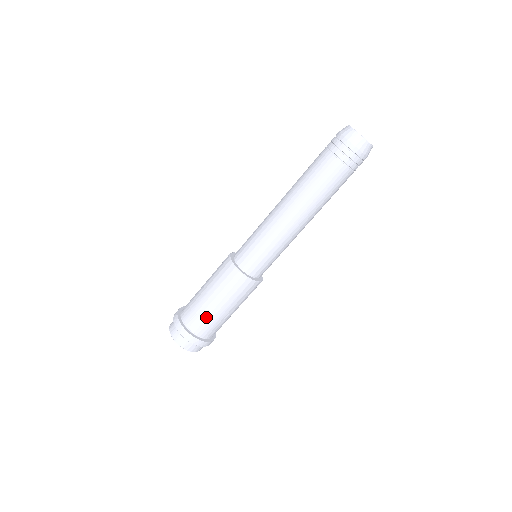
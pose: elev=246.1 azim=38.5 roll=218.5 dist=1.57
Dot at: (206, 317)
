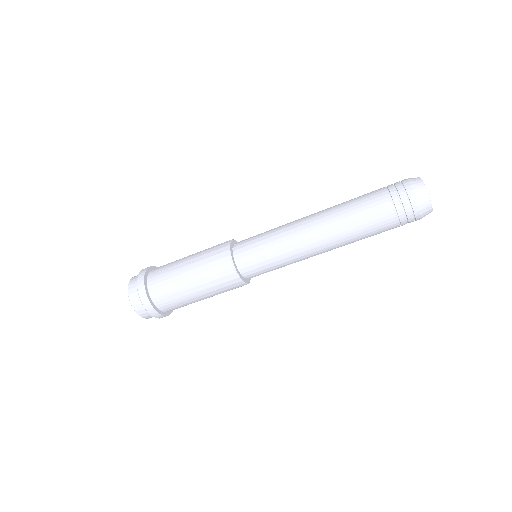
Dot at: (182, 302)
